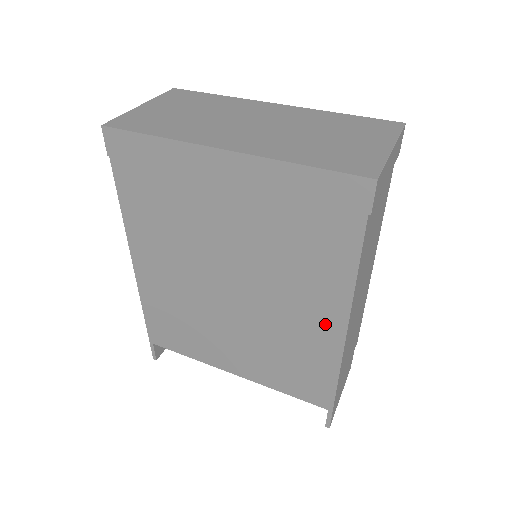
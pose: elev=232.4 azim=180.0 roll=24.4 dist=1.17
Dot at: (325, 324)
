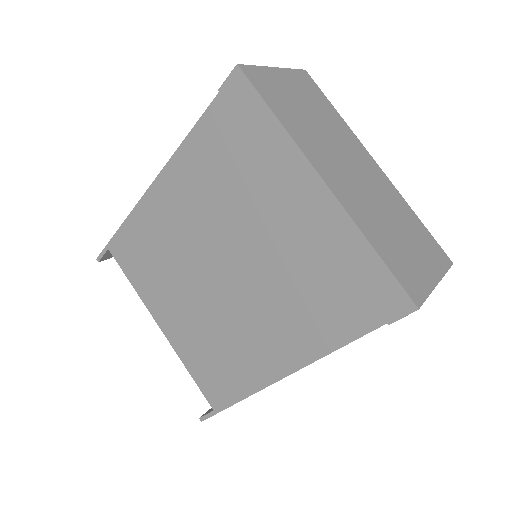
Dot at: (274, 358)
